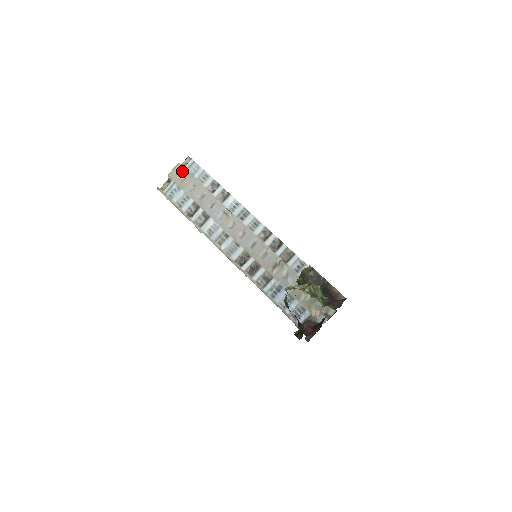
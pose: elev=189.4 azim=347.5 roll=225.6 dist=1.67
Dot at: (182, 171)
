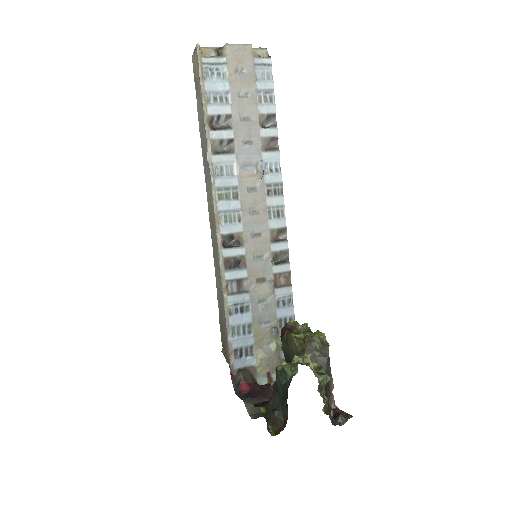
Dot at: (248, 60)
